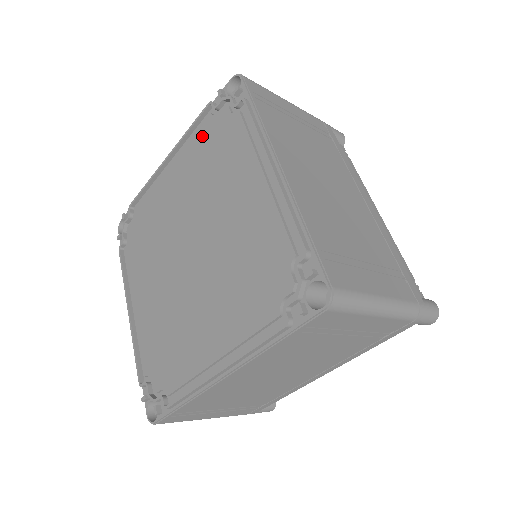
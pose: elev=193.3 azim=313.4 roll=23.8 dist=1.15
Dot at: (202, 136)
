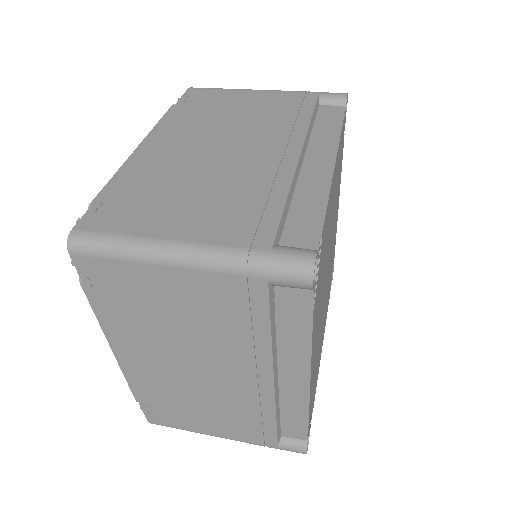
Dot at: occluded
